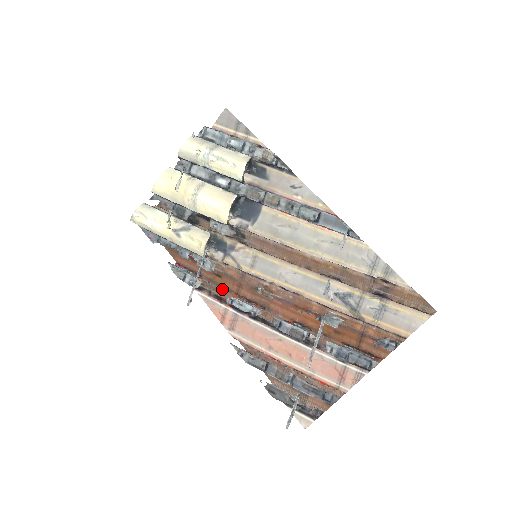
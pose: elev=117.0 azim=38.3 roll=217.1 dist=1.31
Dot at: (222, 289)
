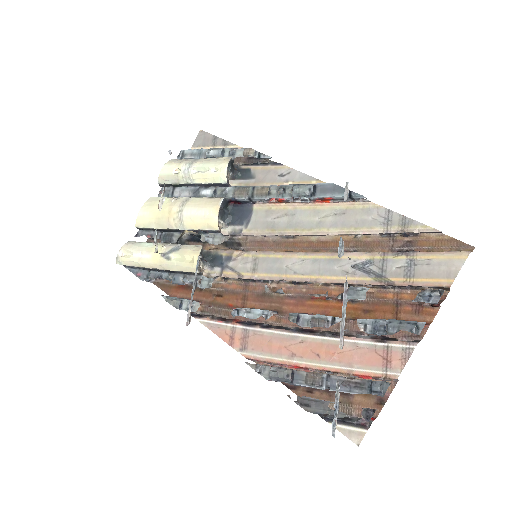
Dot at: (225, 309)
